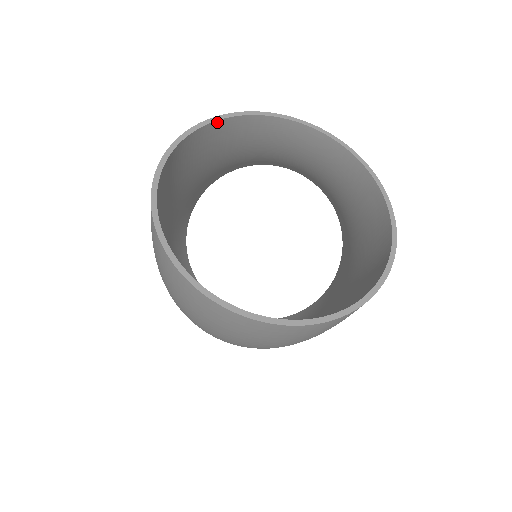
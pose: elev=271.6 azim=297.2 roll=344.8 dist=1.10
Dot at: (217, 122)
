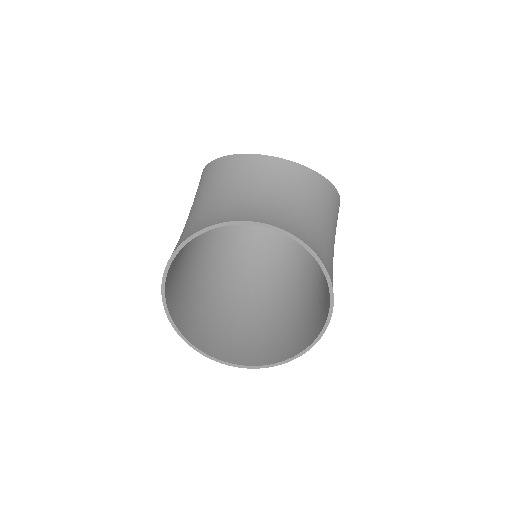
Dot at: (183, 246)
